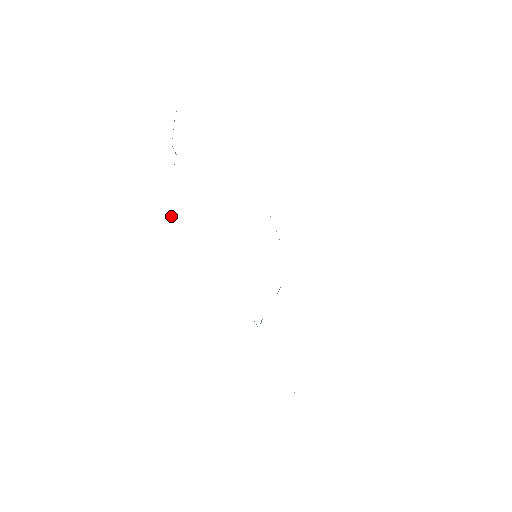
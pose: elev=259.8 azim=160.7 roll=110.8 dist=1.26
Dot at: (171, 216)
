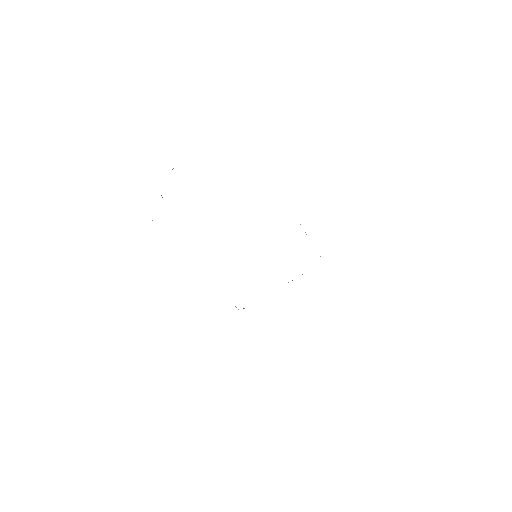
Dot at: occluded
